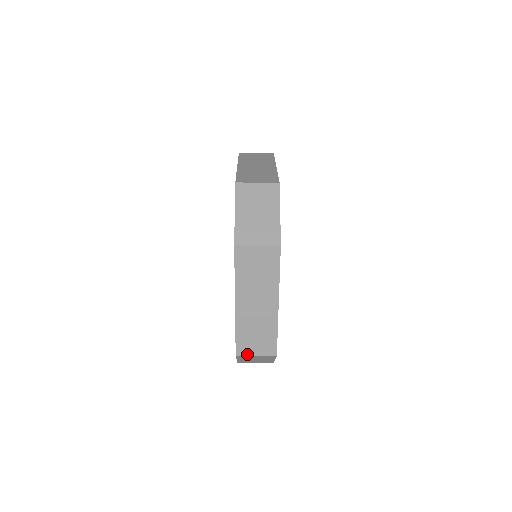
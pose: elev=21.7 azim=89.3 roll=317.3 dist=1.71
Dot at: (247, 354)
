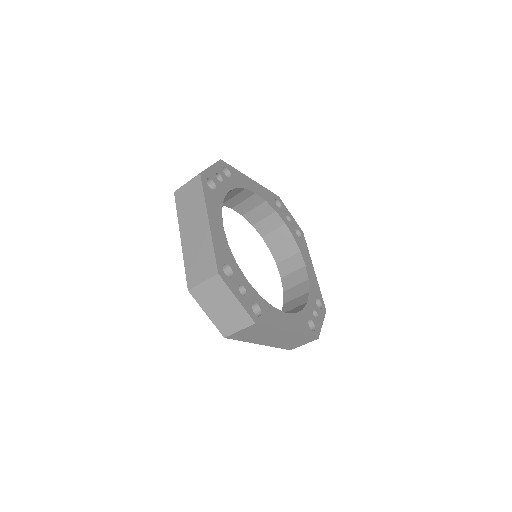
Dot at: (196, 284)
